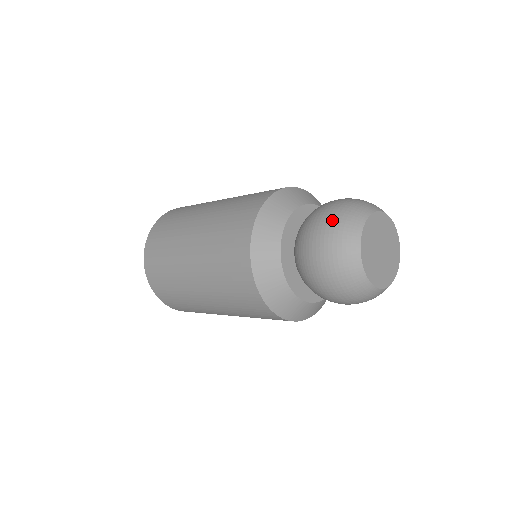
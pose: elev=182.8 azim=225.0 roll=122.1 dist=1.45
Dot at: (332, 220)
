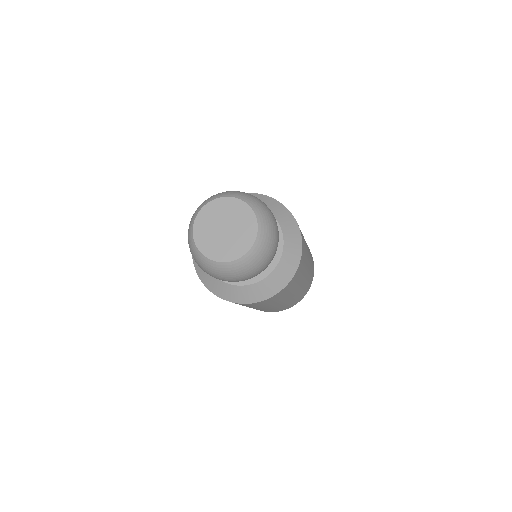
Dot at: occluded
